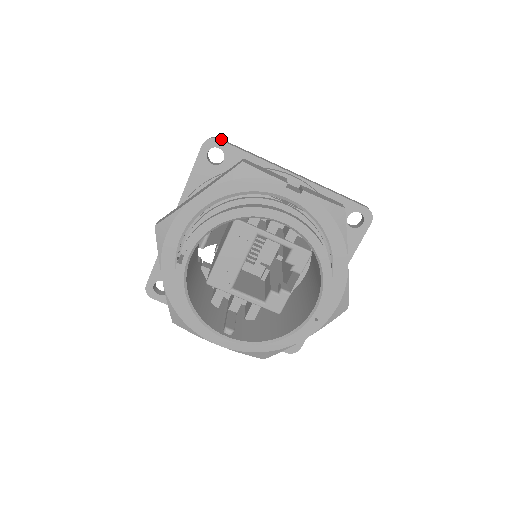
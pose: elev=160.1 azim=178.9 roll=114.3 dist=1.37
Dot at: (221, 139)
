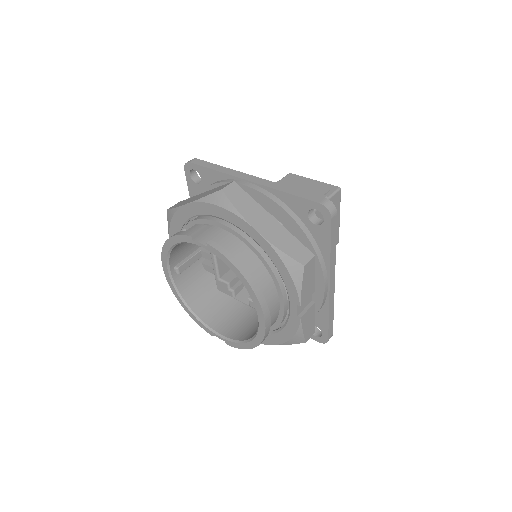
Dot at: (335, 217)
